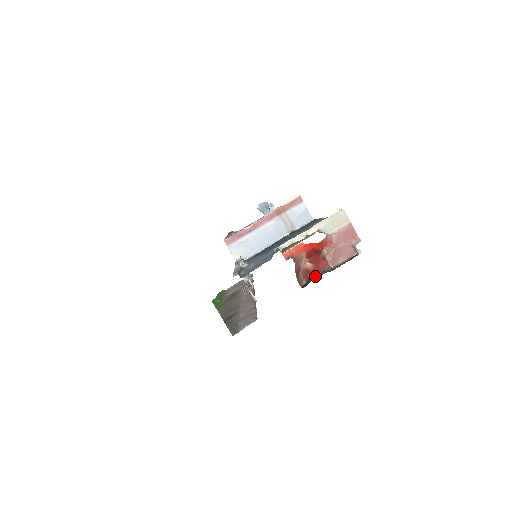
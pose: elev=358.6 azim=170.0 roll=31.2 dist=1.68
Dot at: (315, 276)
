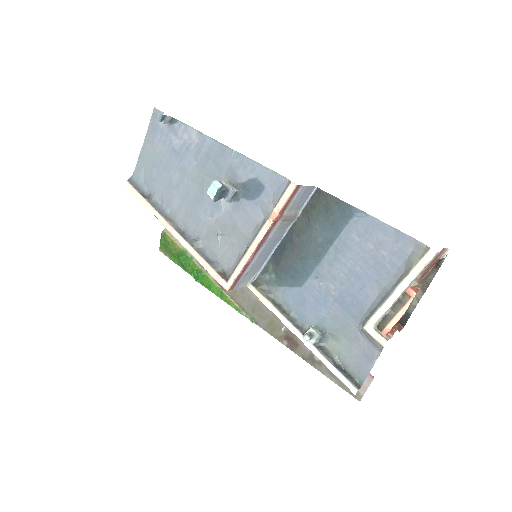
Dot at: (409, 310)
